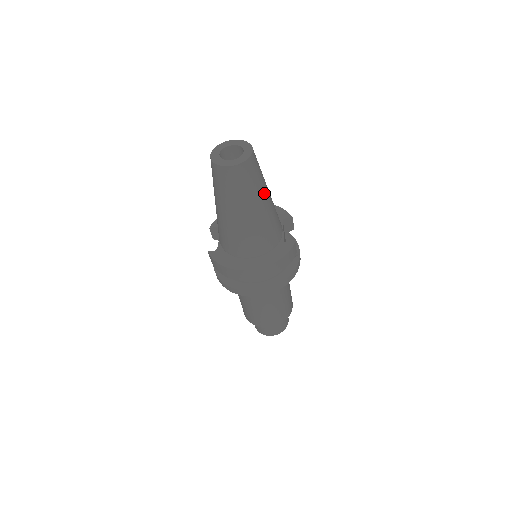
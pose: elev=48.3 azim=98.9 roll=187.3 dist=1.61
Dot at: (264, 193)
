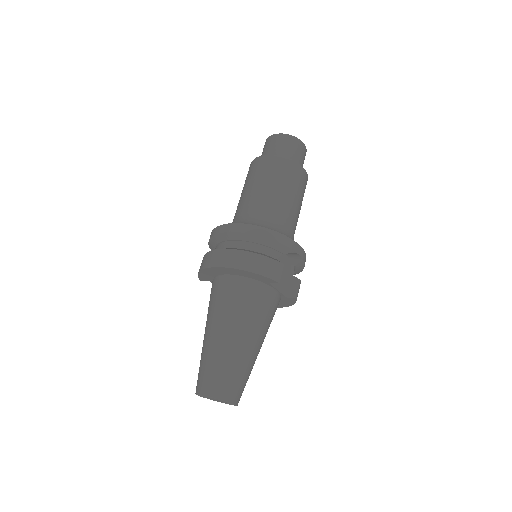
Dot at: (255, 359)
